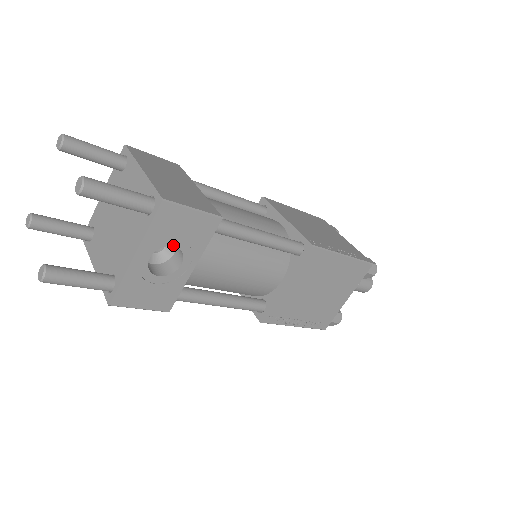
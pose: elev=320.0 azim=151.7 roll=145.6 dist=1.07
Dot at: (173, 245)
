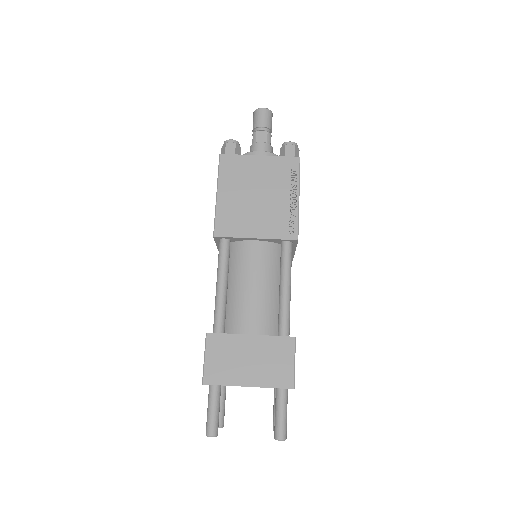
Dot at: occluded
